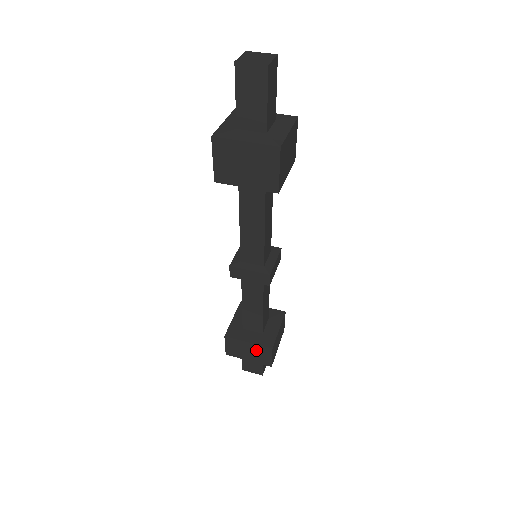
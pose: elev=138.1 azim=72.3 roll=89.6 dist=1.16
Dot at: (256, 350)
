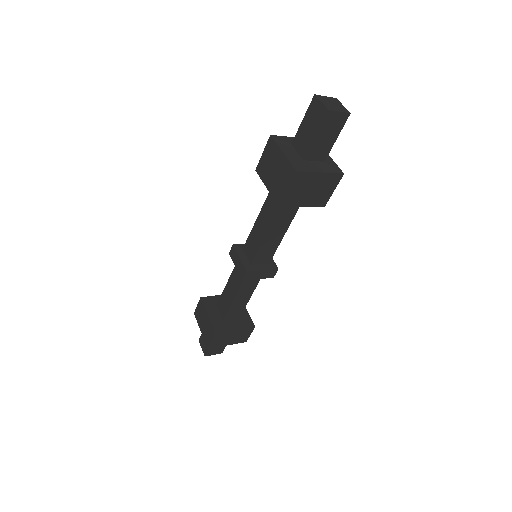
Dot at: (240, 334)
